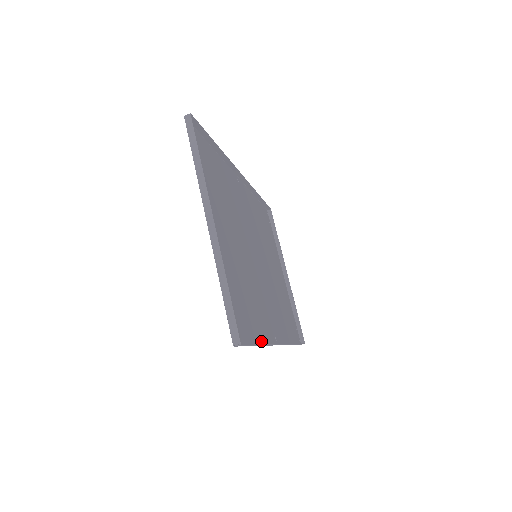
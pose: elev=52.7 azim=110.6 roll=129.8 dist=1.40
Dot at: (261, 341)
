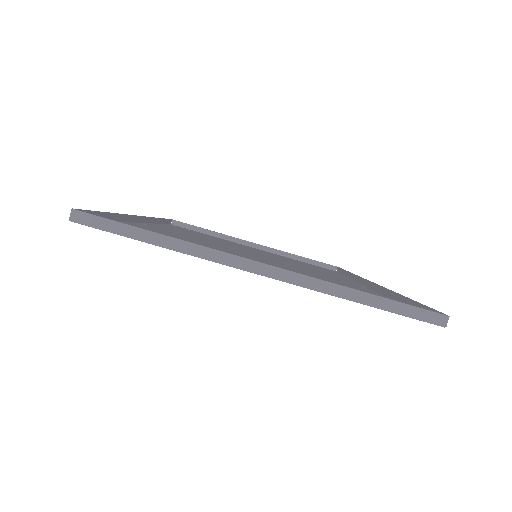
Dot at: occluded
